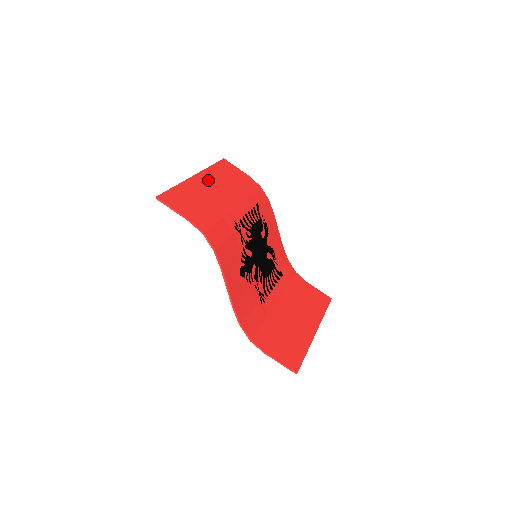
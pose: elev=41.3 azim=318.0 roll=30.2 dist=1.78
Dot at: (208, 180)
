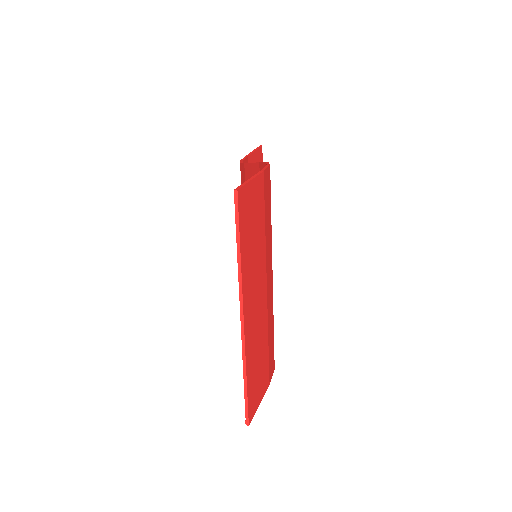
Dot at: (252, 296)
